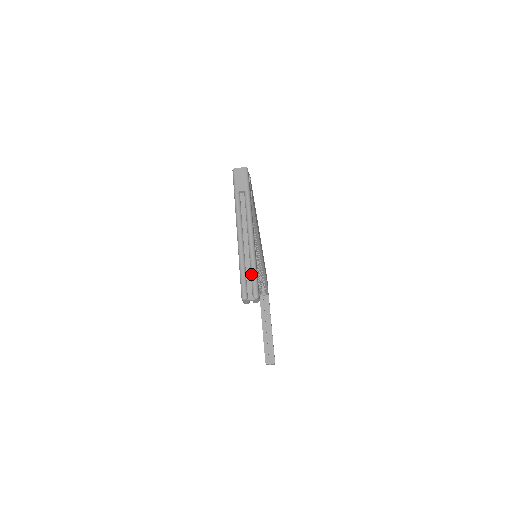
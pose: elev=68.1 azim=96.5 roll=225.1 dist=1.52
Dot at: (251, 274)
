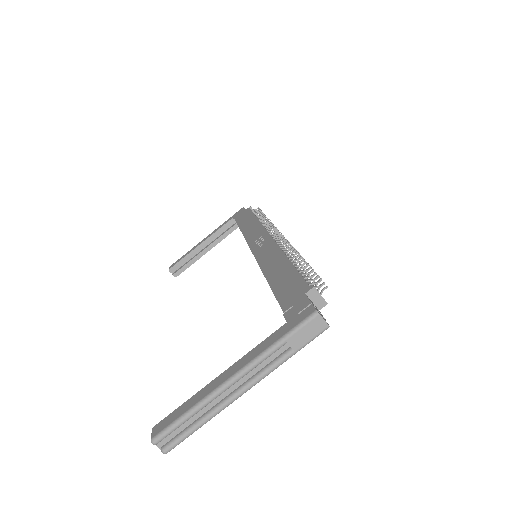
Dot at: (187, 430)
